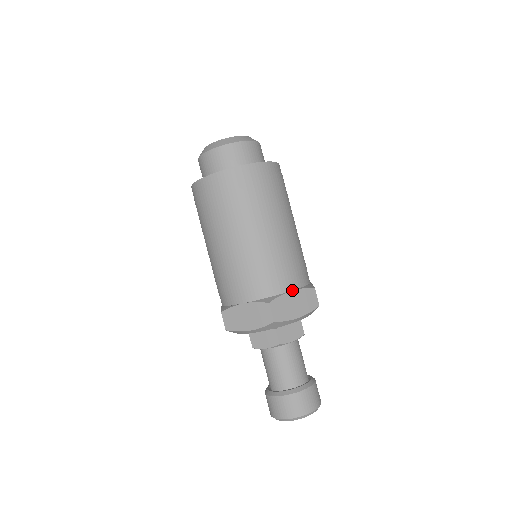
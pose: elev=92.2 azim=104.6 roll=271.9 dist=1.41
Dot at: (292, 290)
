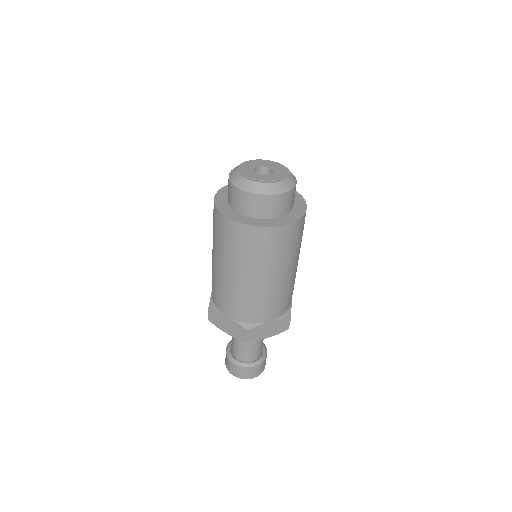
Dot at: (270, 321)
